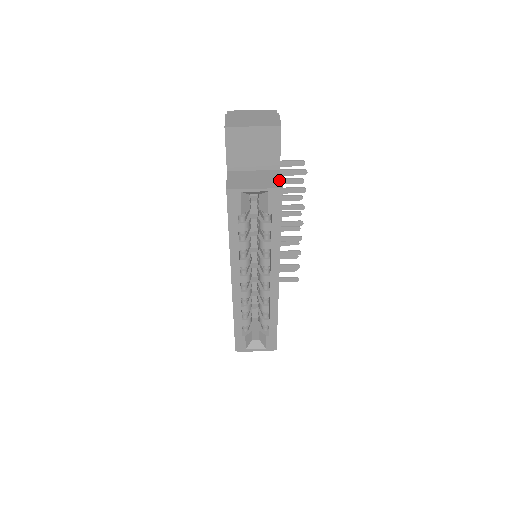
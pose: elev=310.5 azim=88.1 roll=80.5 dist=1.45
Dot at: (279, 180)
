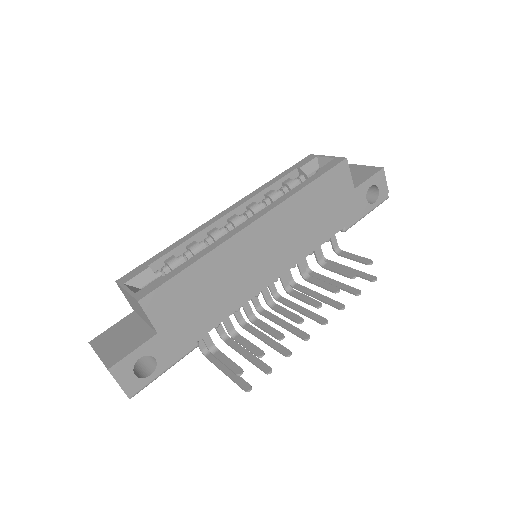
Dot at: (349, 171)
